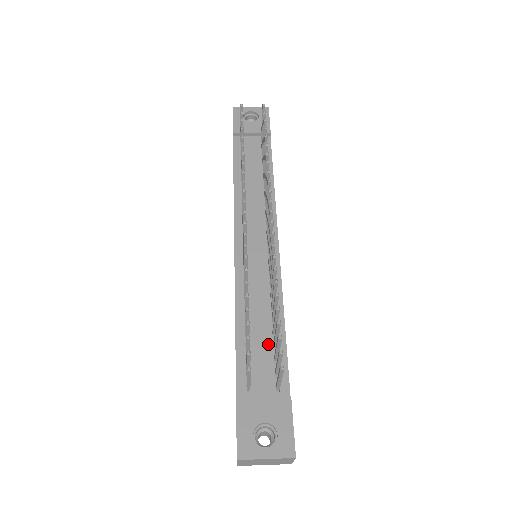
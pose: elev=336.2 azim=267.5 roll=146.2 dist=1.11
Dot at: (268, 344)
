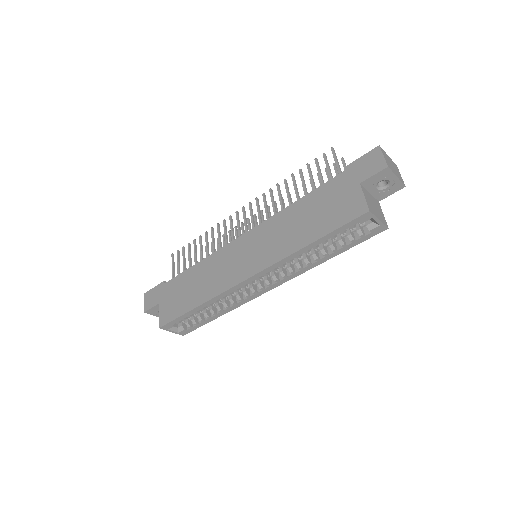
Dot at: occluded
